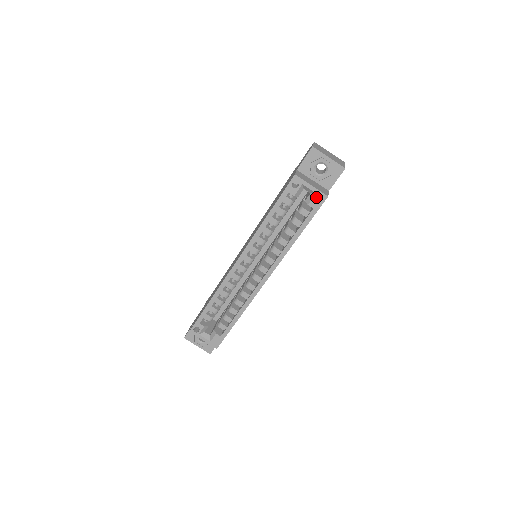
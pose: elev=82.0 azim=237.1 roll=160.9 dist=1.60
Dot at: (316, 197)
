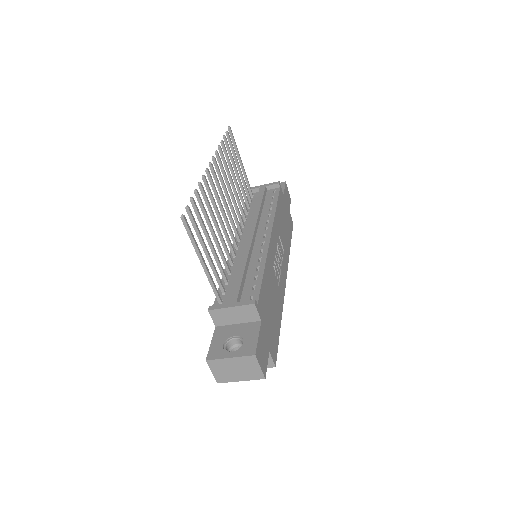
Dot at: occluded
